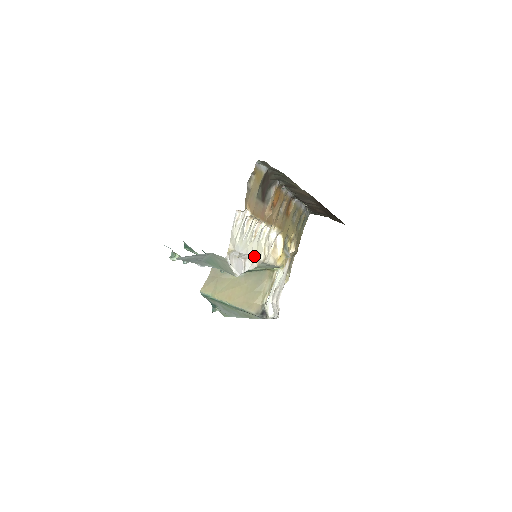
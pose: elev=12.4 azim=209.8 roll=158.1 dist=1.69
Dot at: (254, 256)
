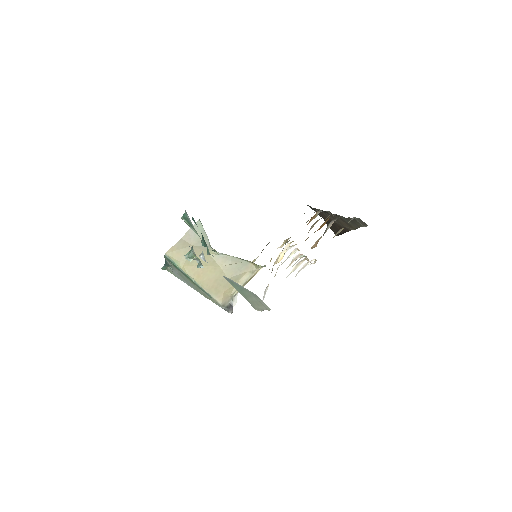
Dot at: occluded
